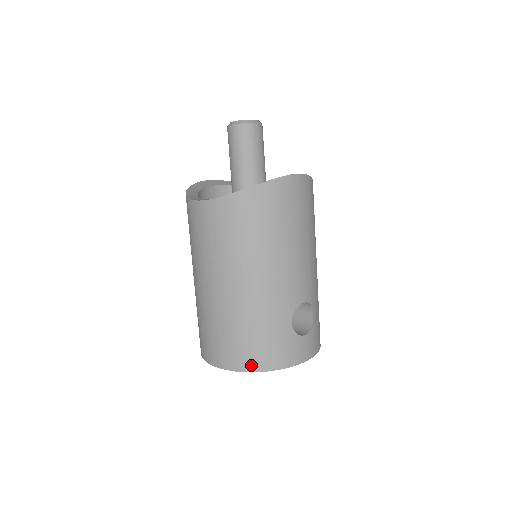
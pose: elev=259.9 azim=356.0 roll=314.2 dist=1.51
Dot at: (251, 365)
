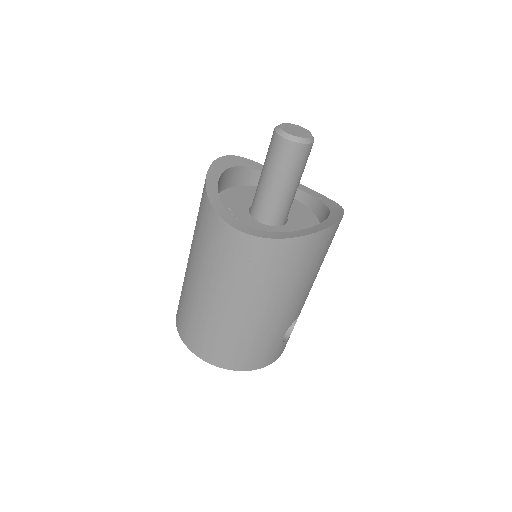
Dot at: (239, 366)
